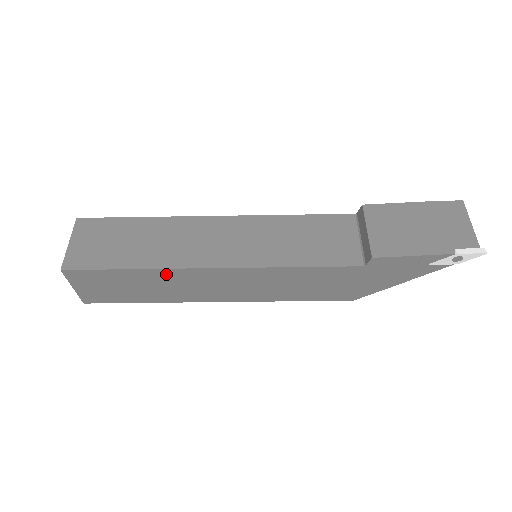
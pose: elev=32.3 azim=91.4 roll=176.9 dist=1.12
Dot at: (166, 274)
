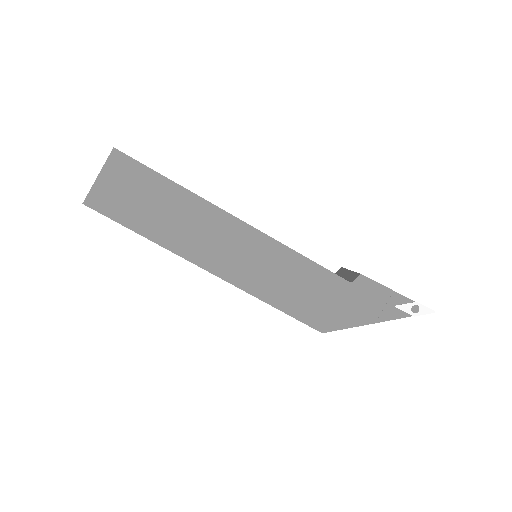
Dot at: (196, 205)
